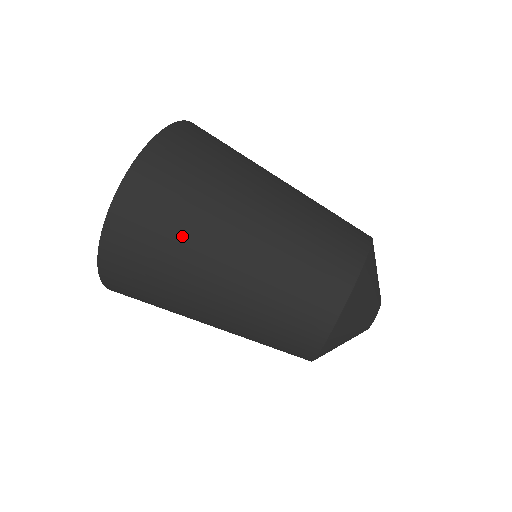
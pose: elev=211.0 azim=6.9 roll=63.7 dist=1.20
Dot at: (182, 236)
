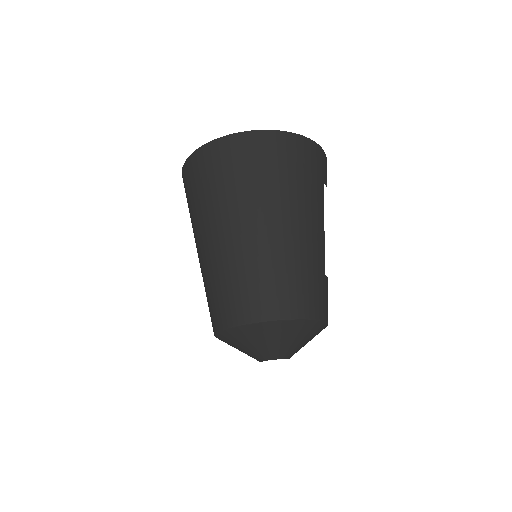
Dot at: occluded
